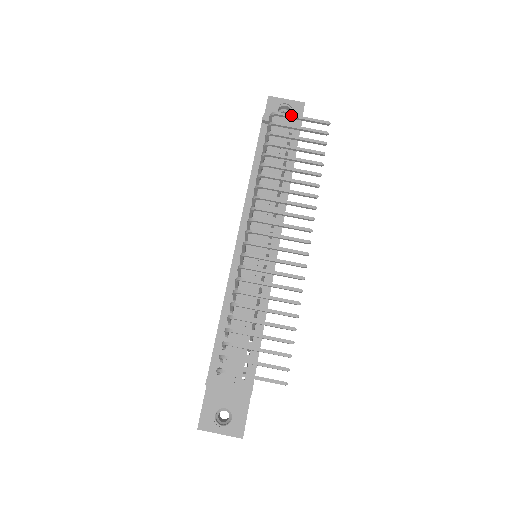
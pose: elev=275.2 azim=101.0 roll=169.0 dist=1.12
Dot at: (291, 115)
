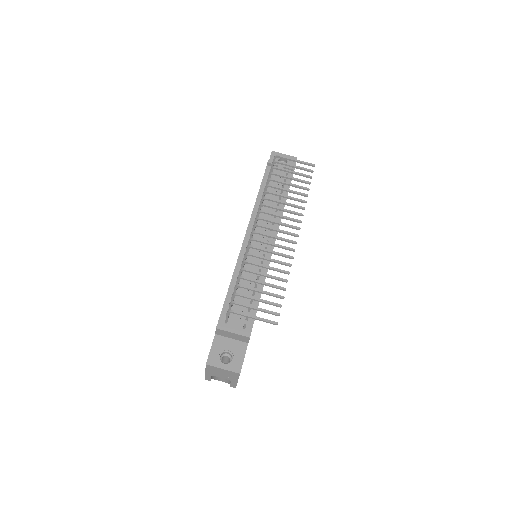
Dot at: (289, 158)
